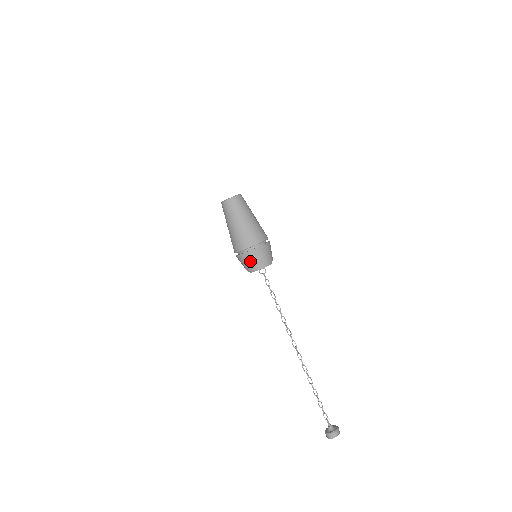
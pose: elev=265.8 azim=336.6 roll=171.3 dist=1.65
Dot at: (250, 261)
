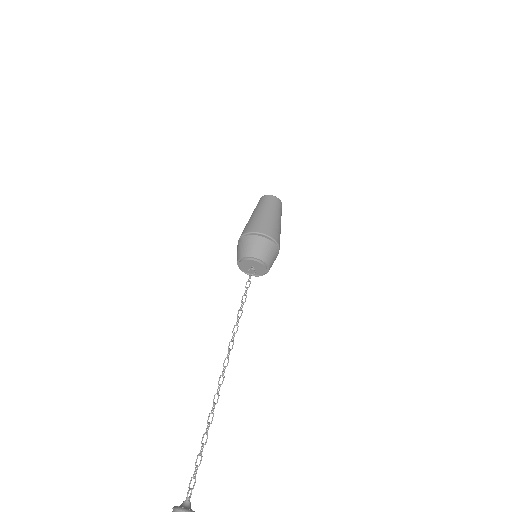
Dot at: (247, 246)
